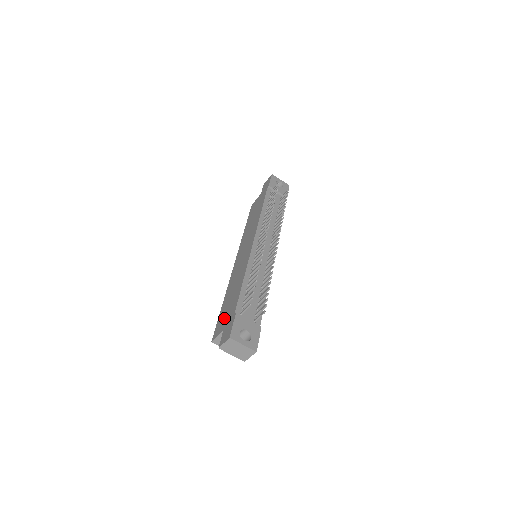
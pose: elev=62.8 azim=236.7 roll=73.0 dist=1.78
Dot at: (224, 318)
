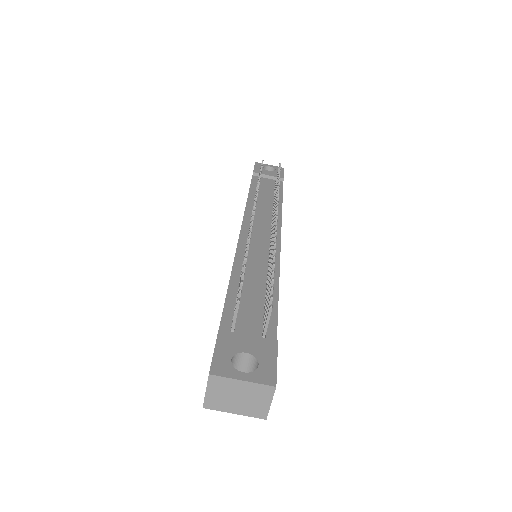
Dot at: occluded
